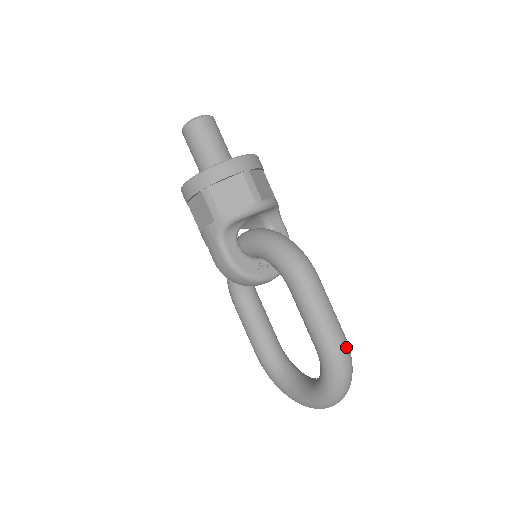
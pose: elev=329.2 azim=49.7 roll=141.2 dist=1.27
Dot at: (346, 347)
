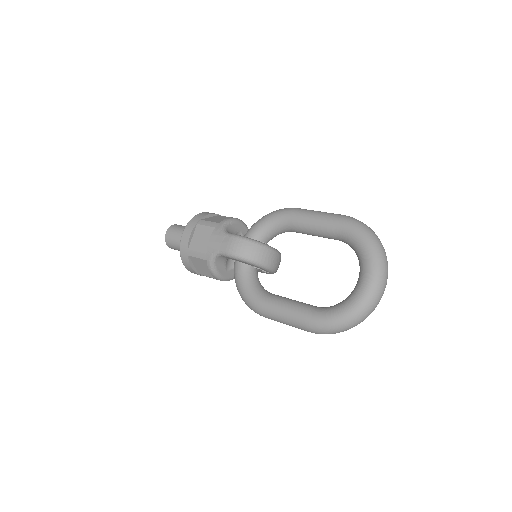
Dot at: occluded
